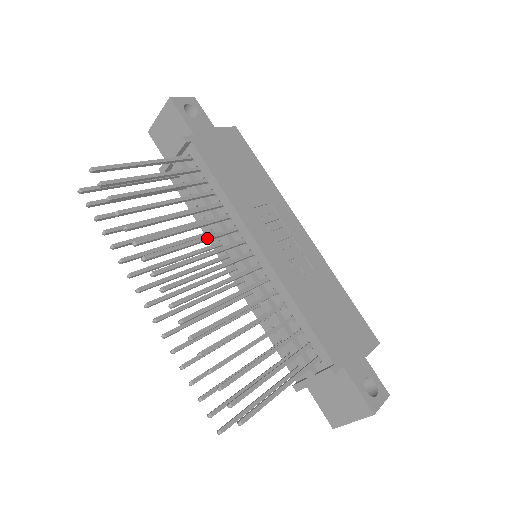
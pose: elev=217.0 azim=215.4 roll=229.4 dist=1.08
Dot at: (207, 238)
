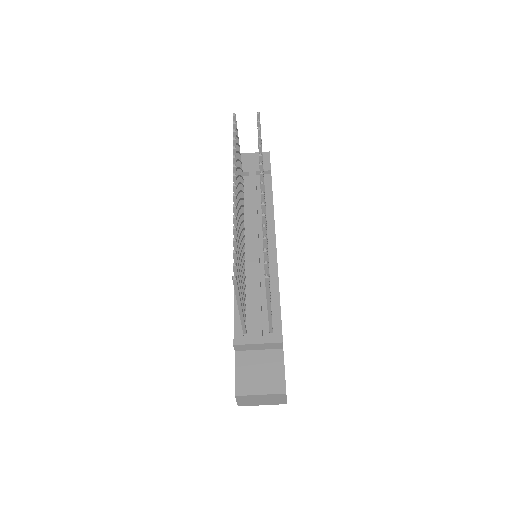
Dot at: (265, 207)
